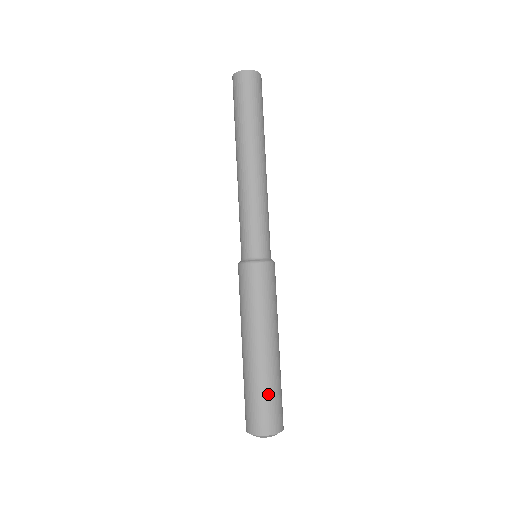
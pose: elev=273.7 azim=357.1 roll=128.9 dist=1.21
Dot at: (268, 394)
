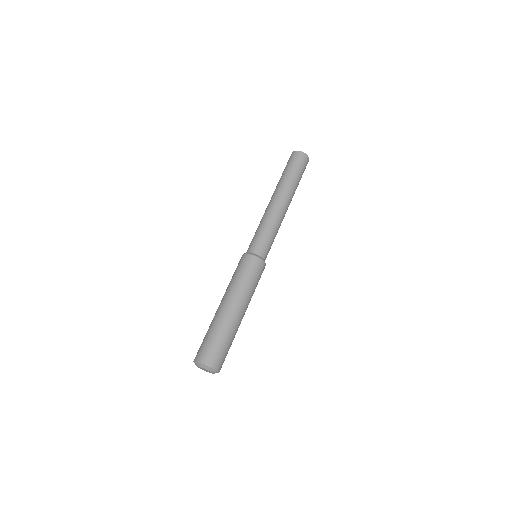
Dot at: (214, 336)
